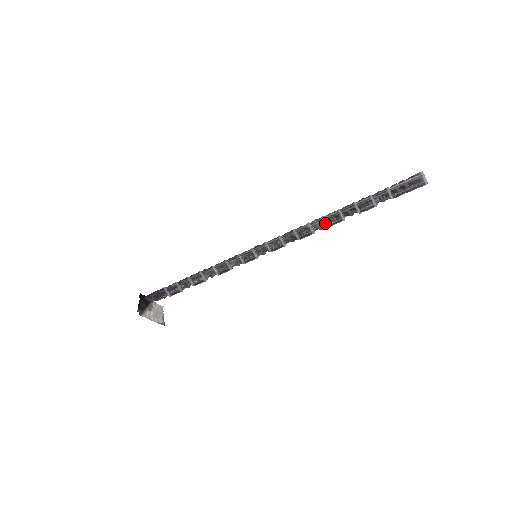
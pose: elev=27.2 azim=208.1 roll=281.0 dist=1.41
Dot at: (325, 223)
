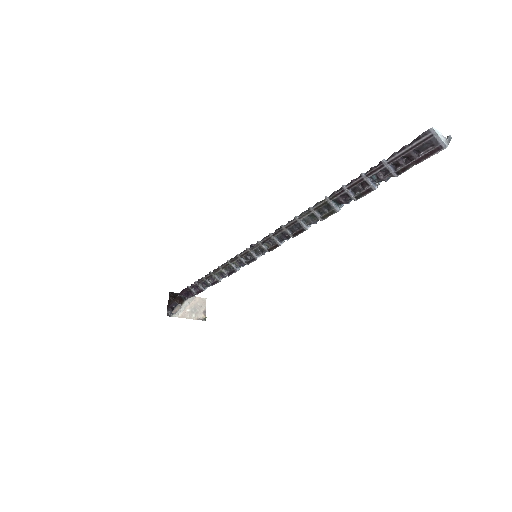
Dot at: (316, 216)
